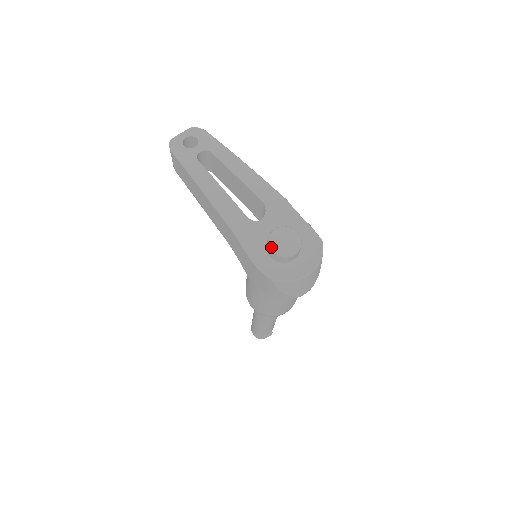
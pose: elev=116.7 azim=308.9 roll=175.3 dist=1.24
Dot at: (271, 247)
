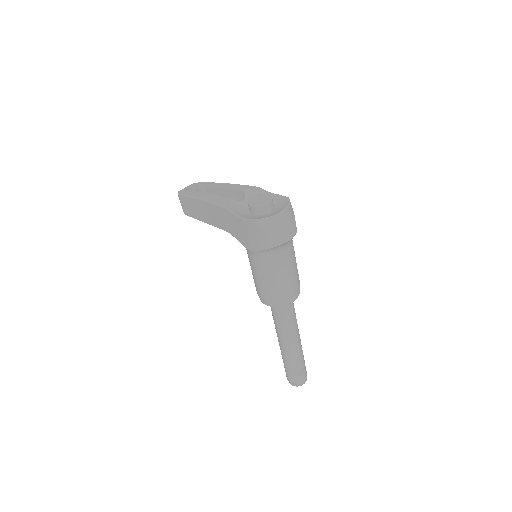
Dot at: (250, 204)
